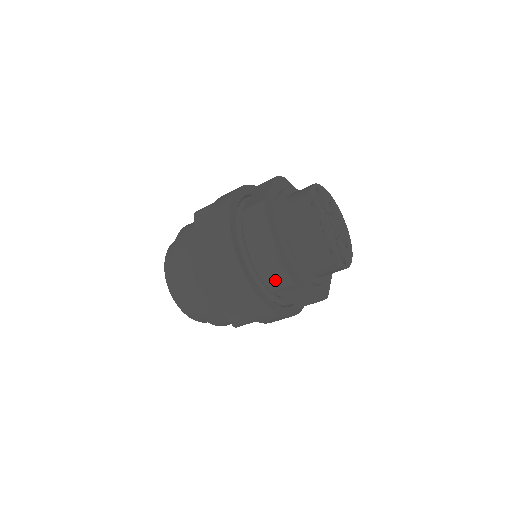
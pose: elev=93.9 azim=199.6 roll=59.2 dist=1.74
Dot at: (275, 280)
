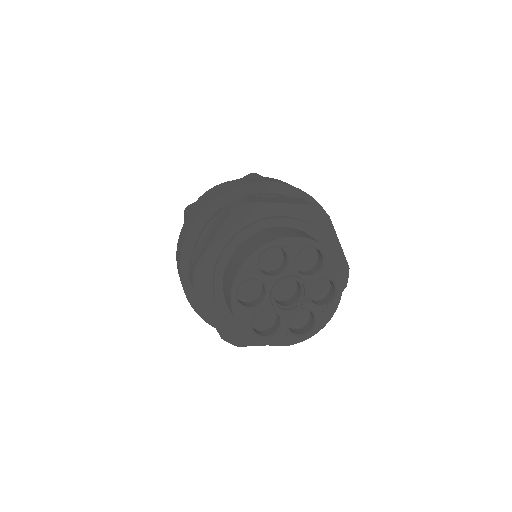
Dot at: occluded
